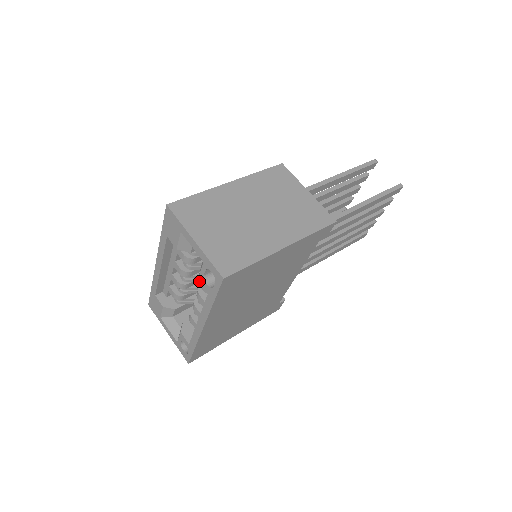
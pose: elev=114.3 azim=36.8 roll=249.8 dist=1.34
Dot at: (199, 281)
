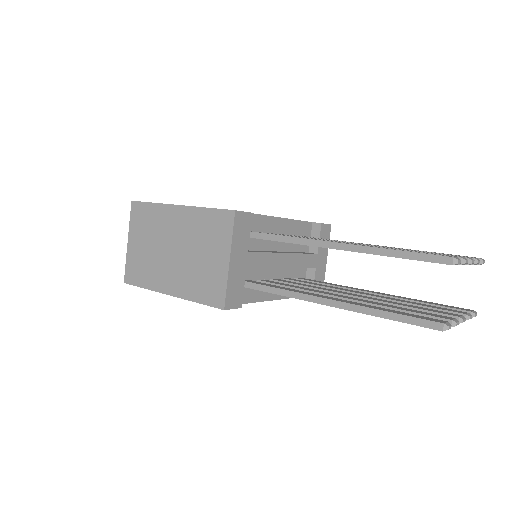
Dot at: occluded
